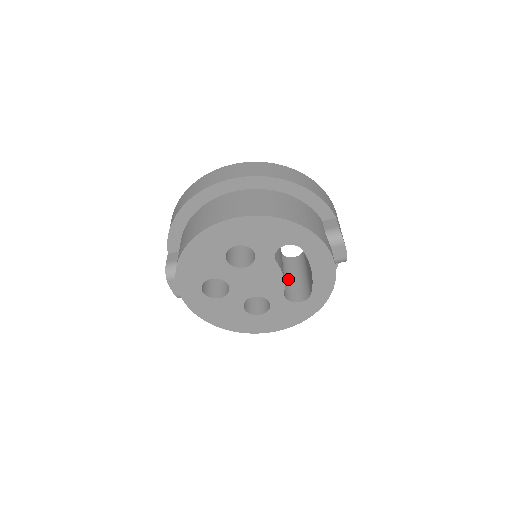
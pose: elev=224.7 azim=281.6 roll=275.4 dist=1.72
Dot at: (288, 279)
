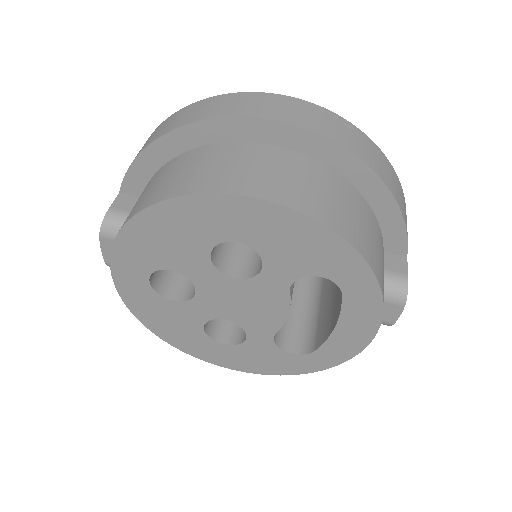
Dot at: occluded
